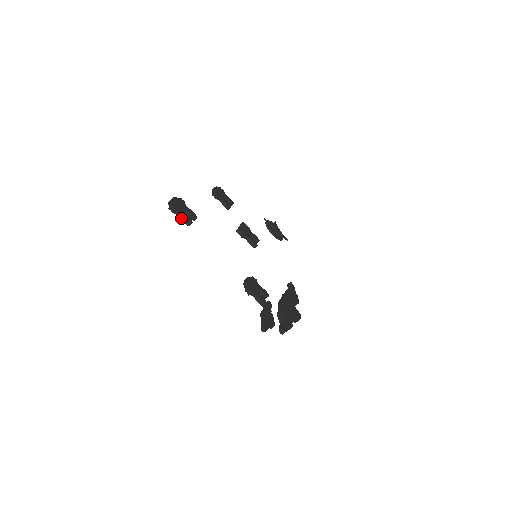
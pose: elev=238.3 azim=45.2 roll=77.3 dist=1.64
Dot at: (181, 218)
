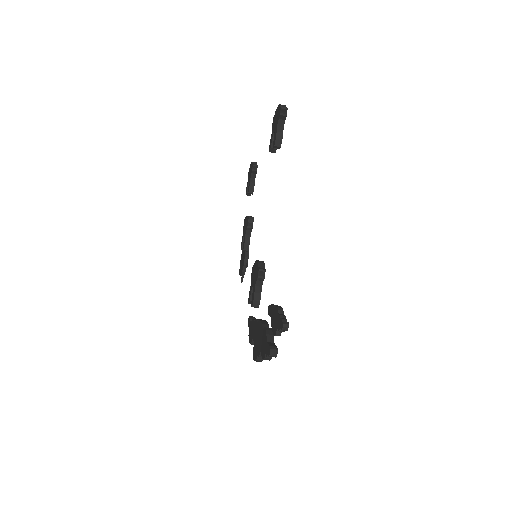
Dot at: (278, 130)
